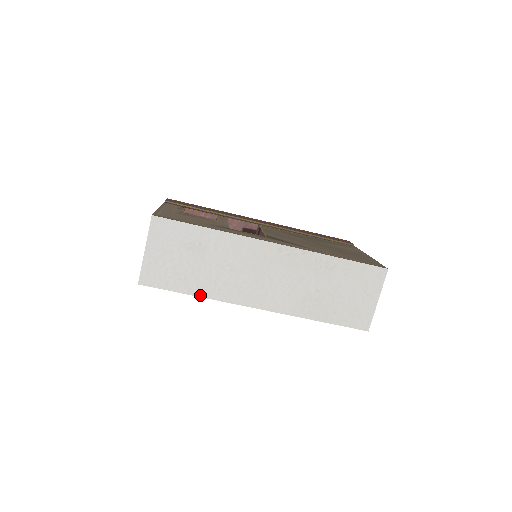
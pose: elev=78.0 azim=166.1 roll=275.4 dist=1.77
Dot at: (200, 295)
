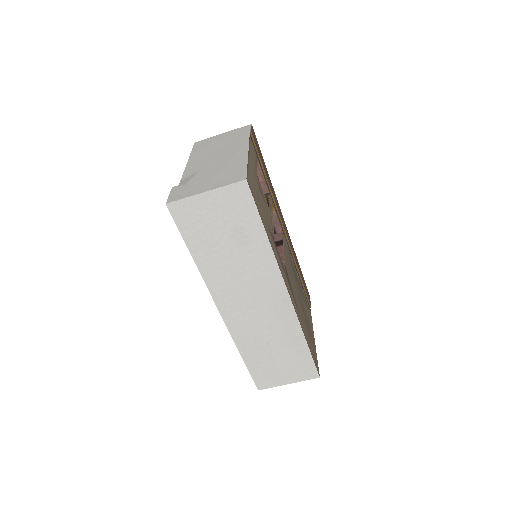
Dot at: (197, 262)
